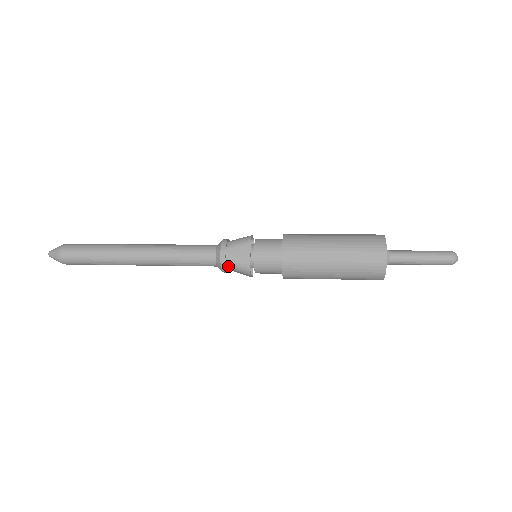
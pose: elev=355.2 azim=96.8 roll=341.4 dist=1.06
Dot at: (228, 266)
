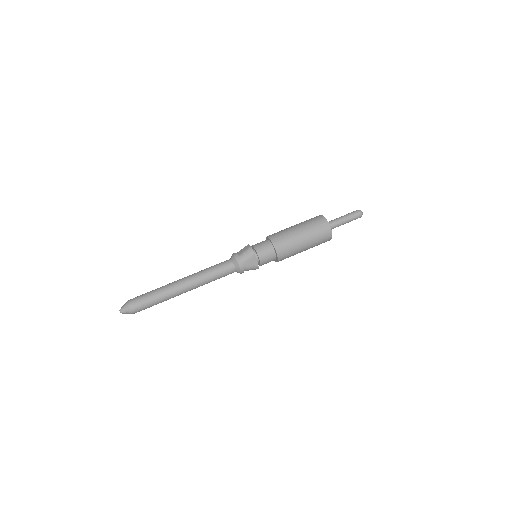
Dot at: occluded
